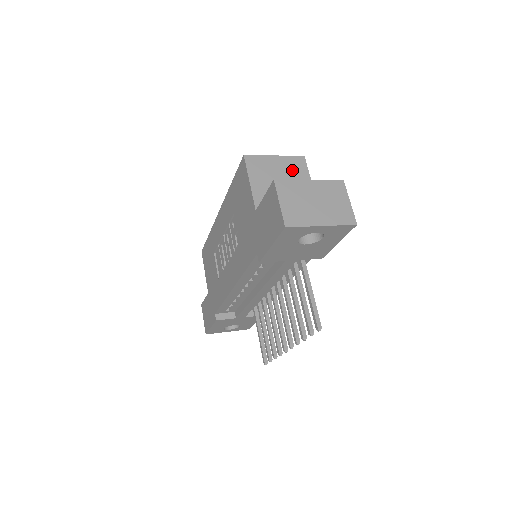
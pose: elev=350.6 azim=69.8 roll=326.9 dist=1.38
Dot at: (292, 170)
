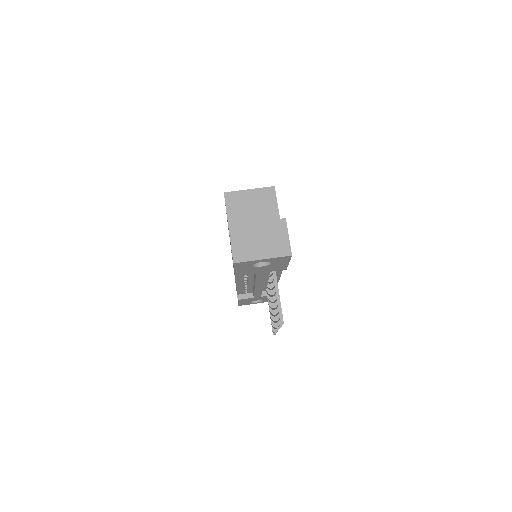
Dot at: (263, 200)
